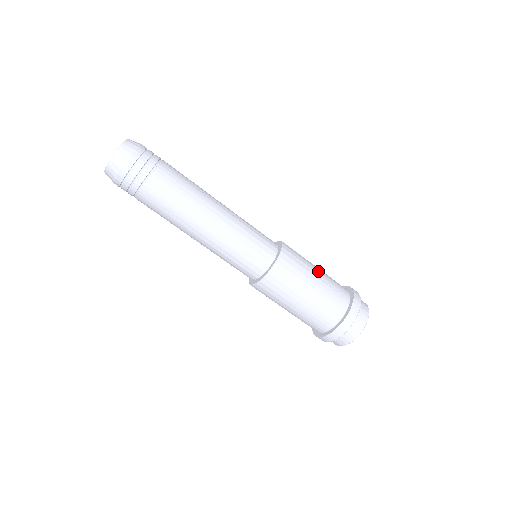
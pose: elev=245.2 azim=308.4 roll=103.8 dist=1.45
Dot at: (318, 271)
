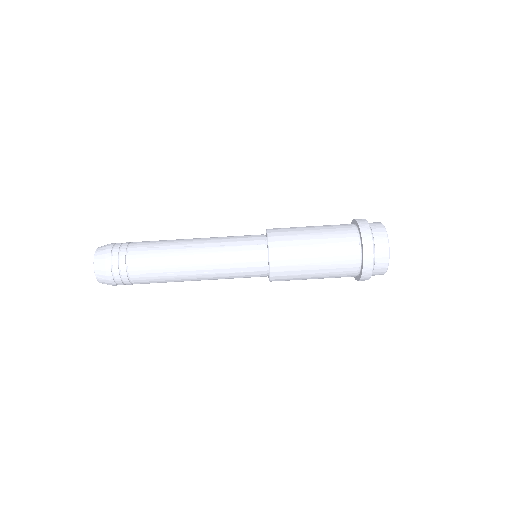
Dot at: occluded
